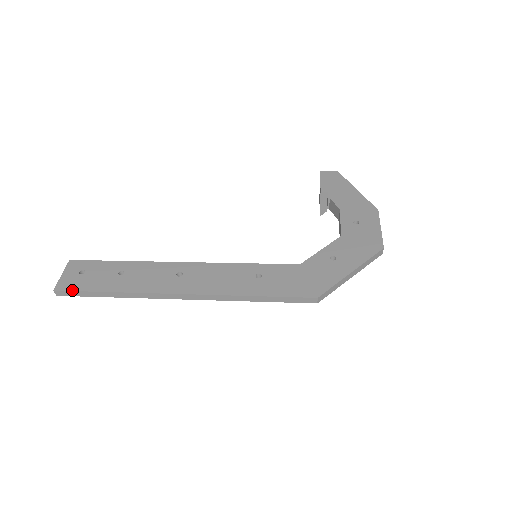
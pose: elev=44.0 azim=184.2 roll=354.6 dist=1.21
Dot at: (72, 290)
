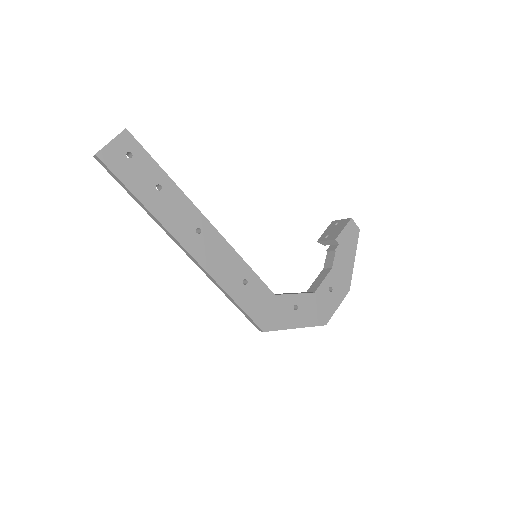
Dot at: (111, 169)
